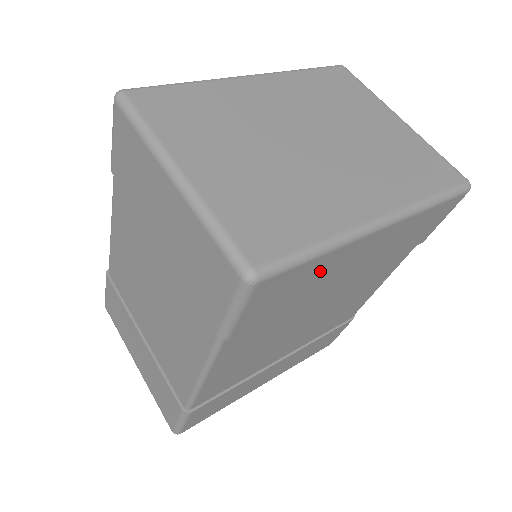
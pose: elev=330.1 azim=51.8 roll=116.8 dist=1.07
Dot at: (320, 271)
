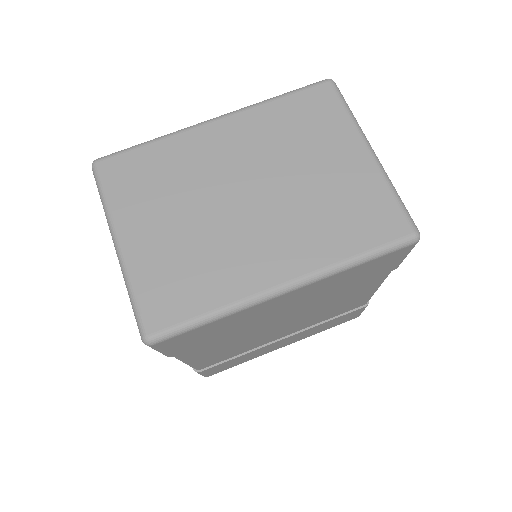
Dot at: (232, 321)
